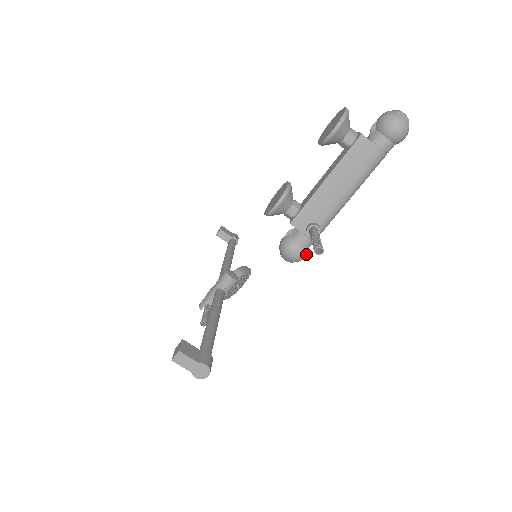
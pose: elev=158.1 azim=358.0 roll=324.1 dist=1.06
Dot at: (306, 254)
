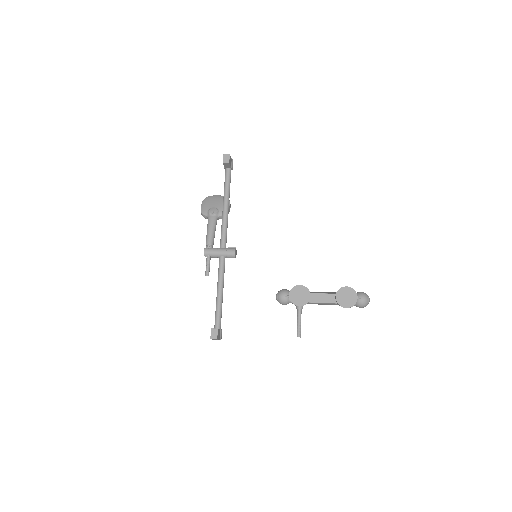
Dot at: occluded
